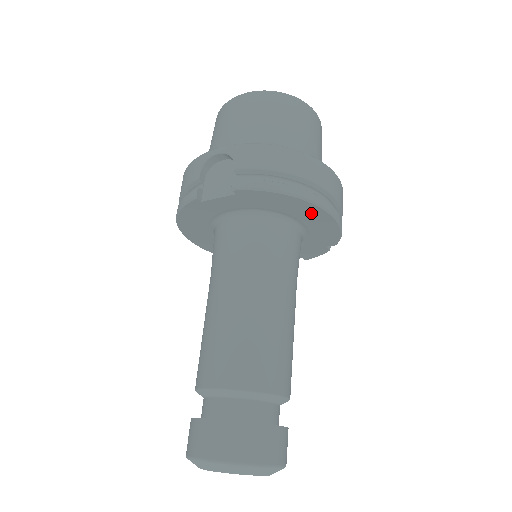
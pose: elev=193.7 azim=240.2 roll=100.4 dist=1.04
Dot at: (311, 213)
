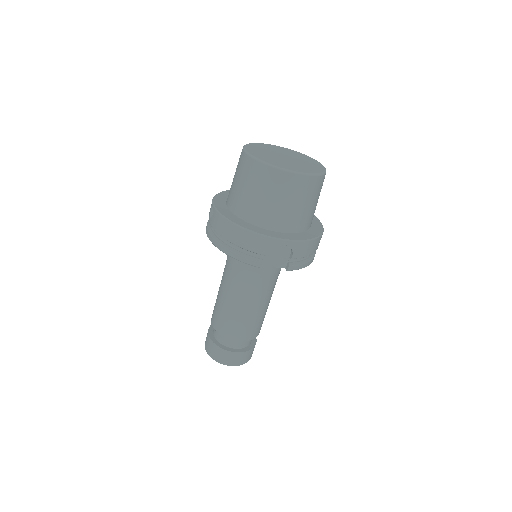
Dot at: occluded
